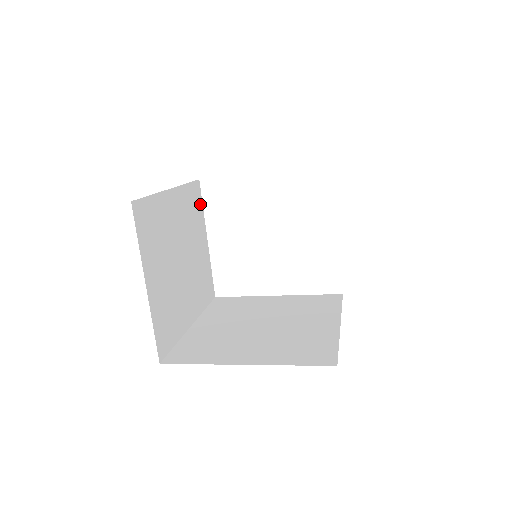
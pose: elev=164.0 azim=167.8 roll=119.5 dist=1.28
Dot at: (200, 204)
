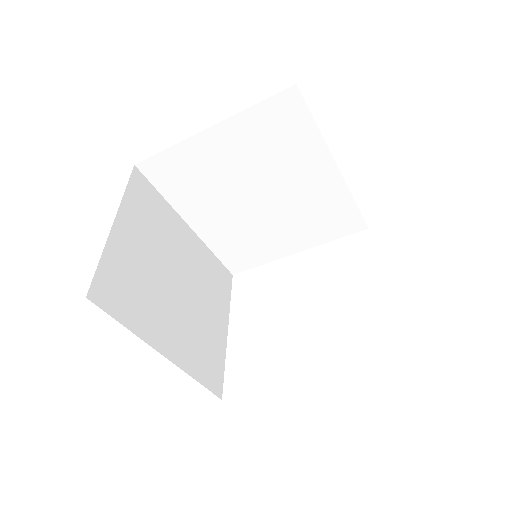
Dot at: (227, 291)
